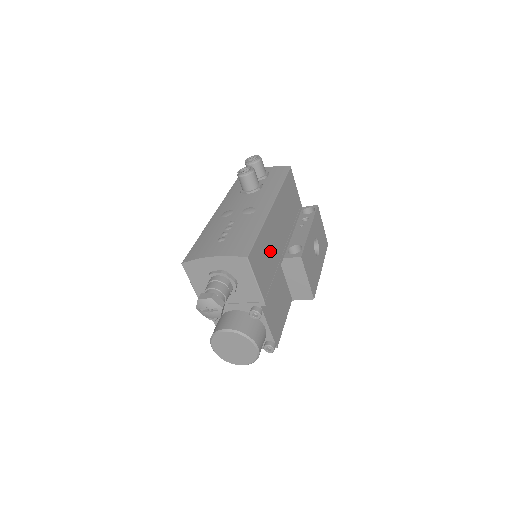
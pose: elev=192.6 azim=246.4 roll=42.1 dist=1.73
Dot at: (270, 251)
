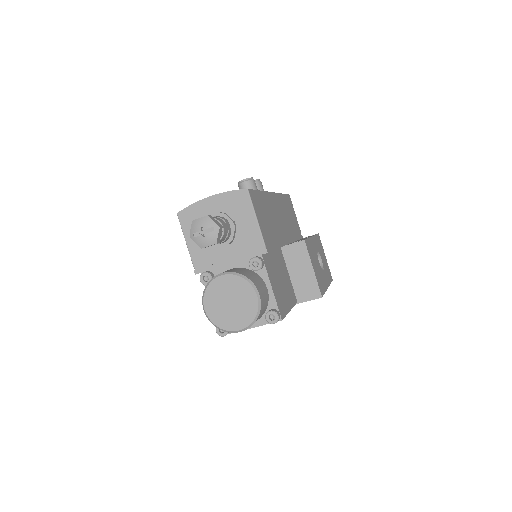
Dot at: (271, 220)
